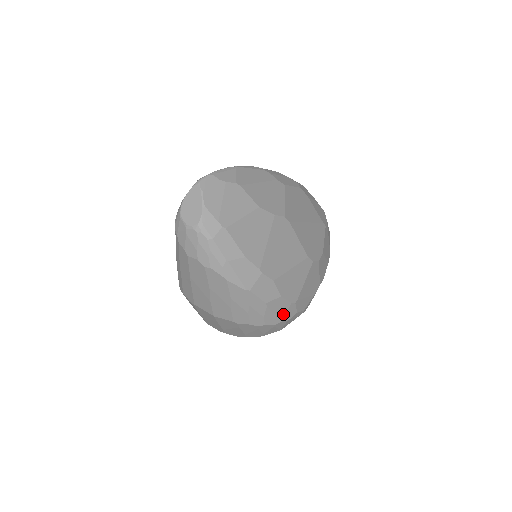
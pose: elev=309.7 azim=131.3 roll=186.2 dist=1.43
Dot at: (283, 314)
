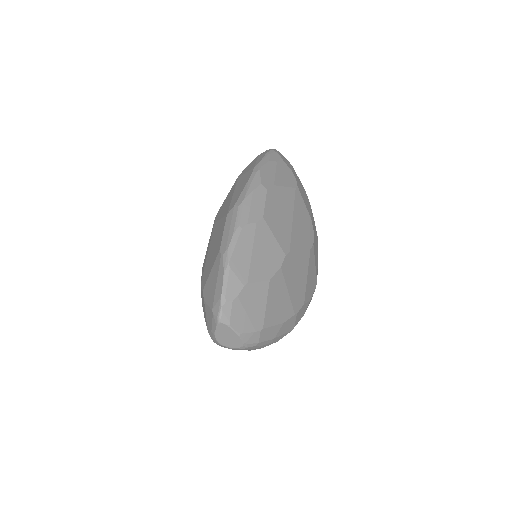
Dot at: occluded
